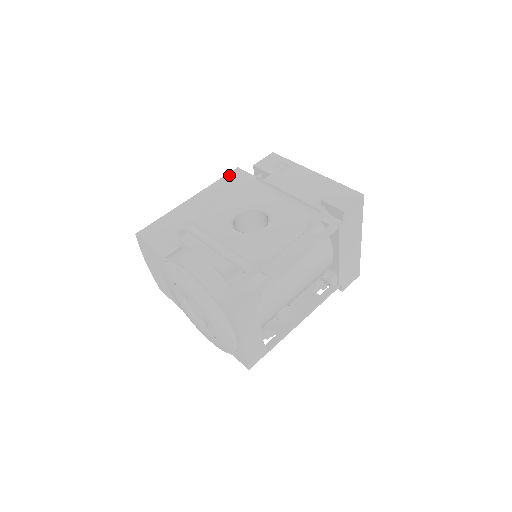
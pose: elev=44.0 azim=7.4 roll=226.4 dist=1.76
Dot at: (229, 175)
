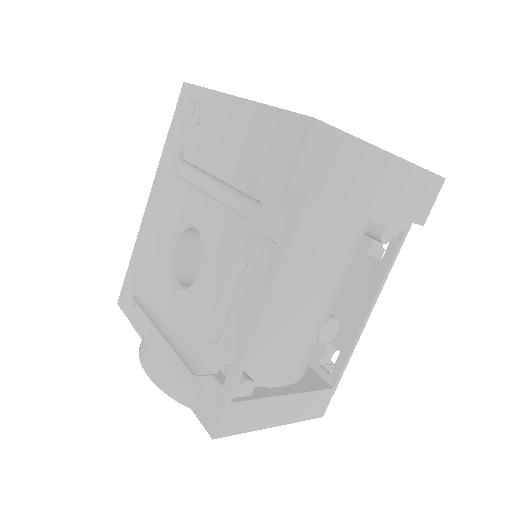
Dot at: (164, 152)
